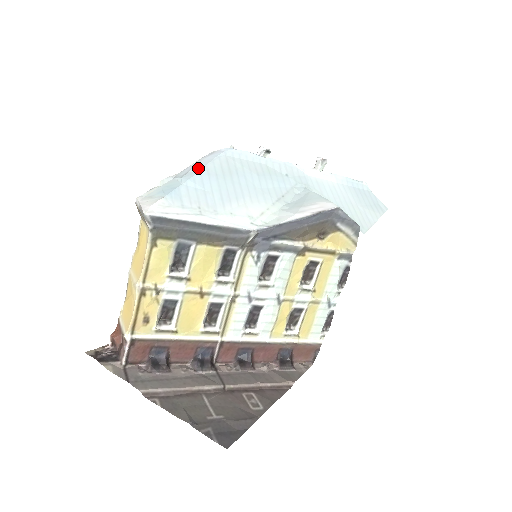
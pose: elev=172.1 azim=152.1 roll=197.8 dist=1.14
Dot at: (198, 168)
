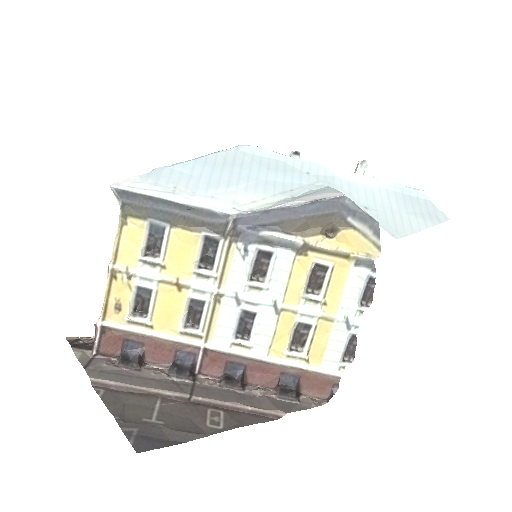
Dot at: (197, 158)
